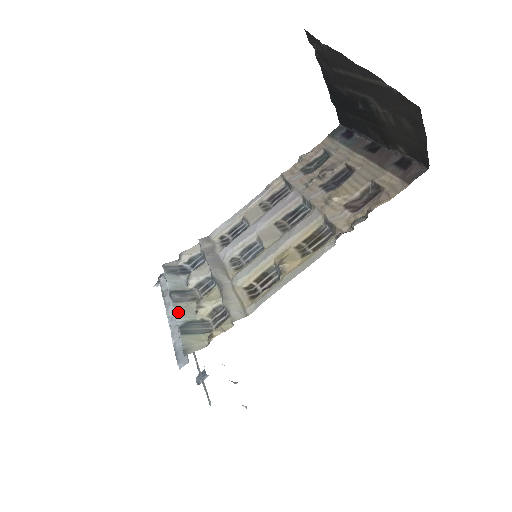
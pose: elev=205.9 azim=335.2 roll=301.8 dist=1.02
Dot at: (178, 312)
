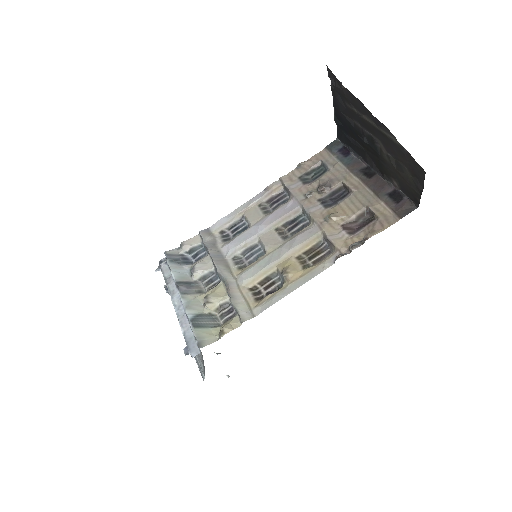
Dot at: (187, 304)
